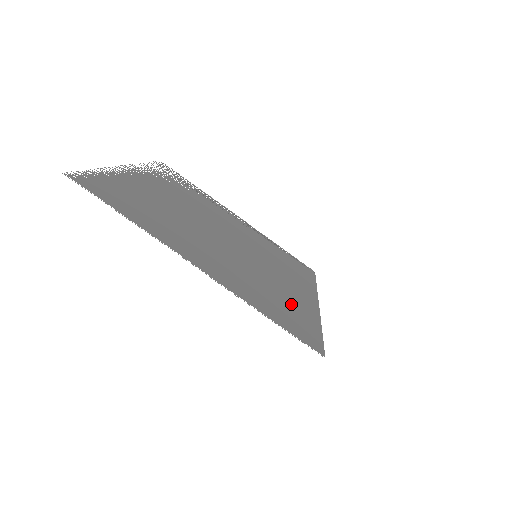
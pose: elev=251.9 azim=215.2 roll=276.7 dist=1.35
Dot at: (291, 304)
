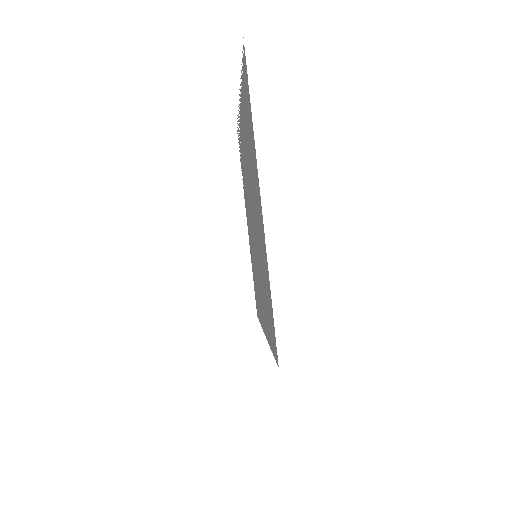
Dot at: (267, 312)
